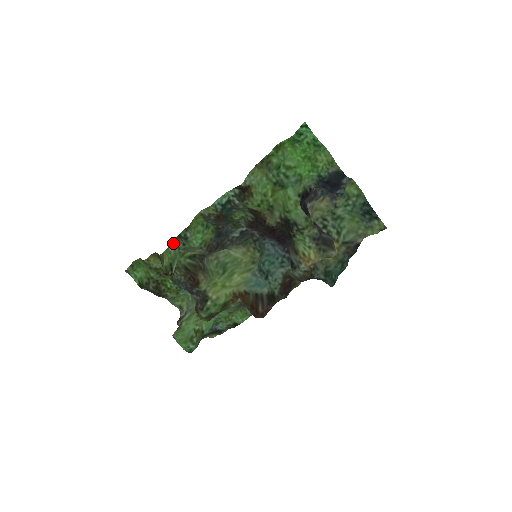
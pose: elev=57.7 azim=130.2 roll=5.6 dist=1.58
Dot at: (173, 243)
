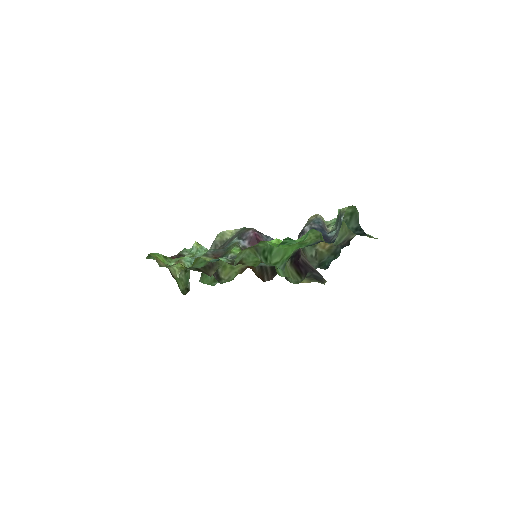
Dot at: (182, 272)
